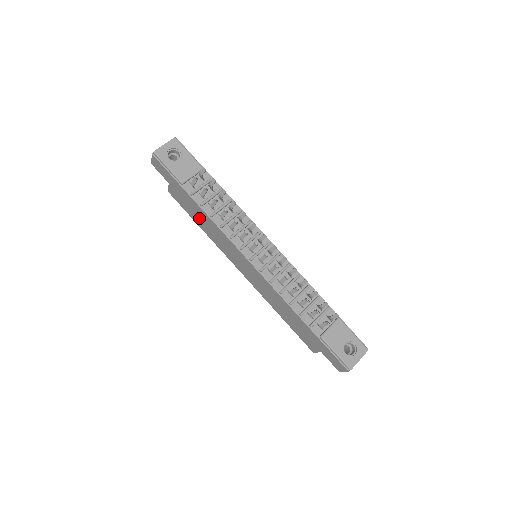
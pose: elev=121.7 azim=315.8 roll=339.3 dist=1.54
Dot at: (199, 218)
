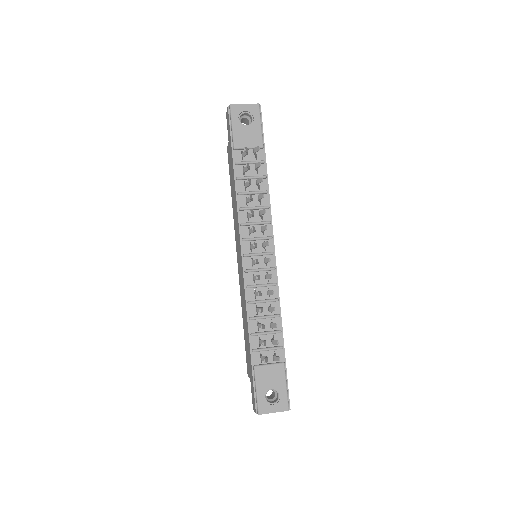
Dot at: occluded
